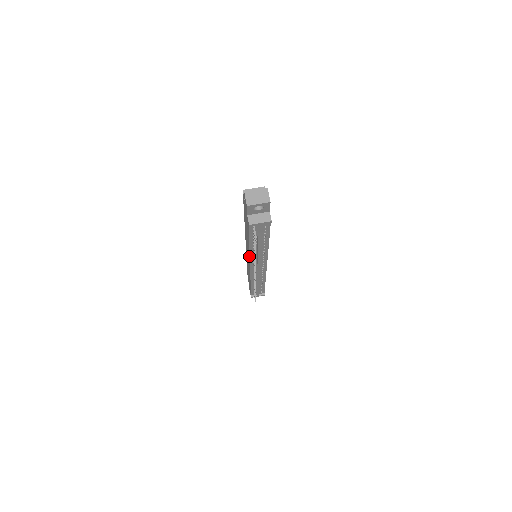
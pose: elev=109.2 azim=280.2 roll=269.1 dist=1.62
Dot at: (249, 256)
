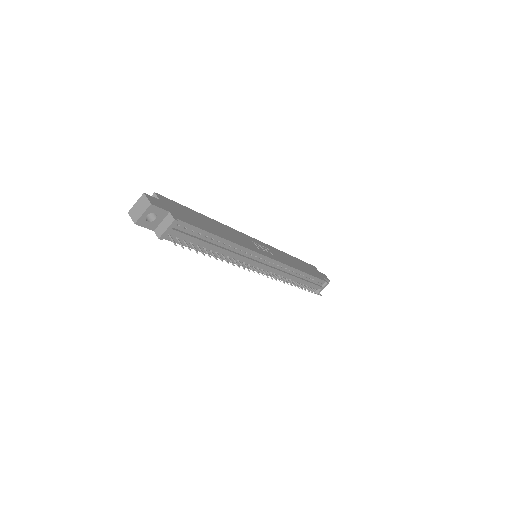
Dot at: occluded
